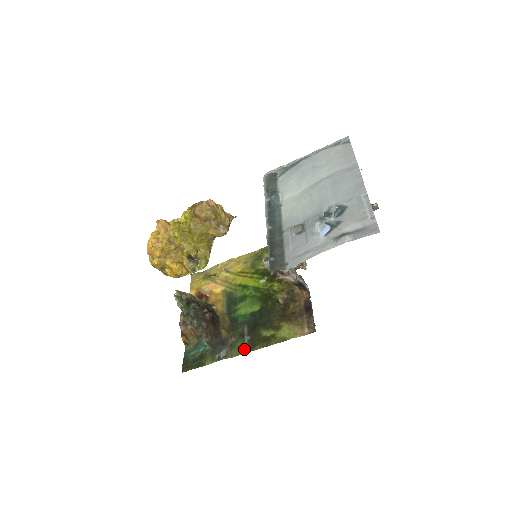
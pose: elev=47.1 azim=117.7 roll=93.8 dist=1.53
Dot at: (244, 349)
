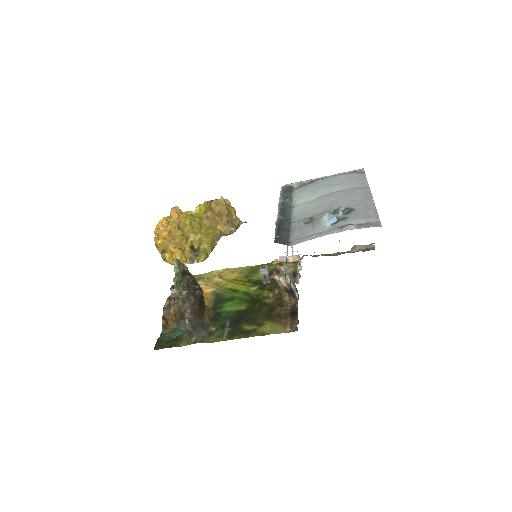
Dot at: (222, 337)
